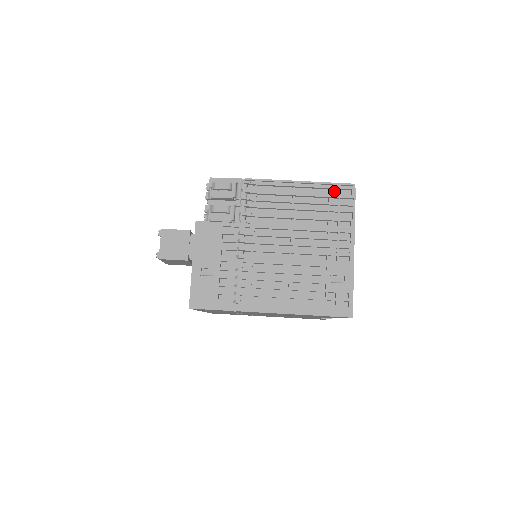
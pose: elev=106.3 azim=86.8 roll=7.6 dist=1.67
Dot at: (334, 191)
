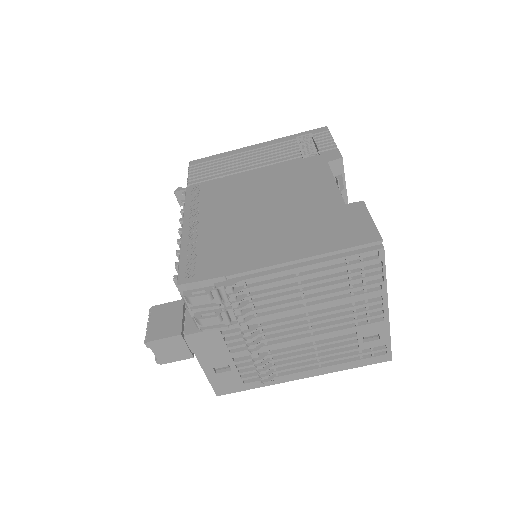
Dot at: (353, 255)
